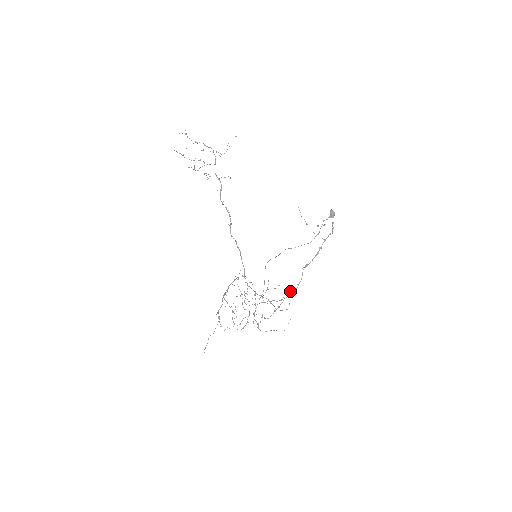
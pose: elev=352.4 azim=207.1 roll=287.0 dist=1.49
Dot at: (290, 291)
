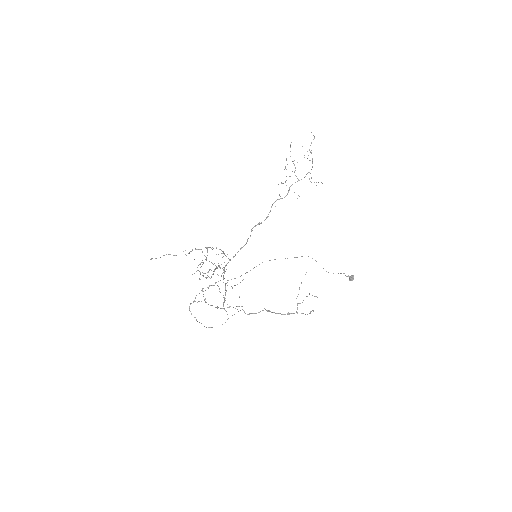
Dot at: occluded
